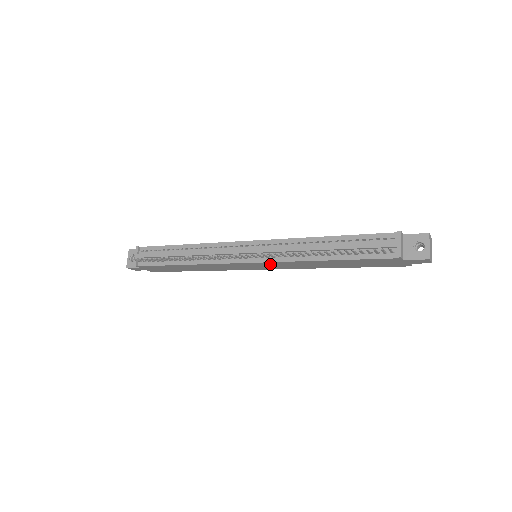
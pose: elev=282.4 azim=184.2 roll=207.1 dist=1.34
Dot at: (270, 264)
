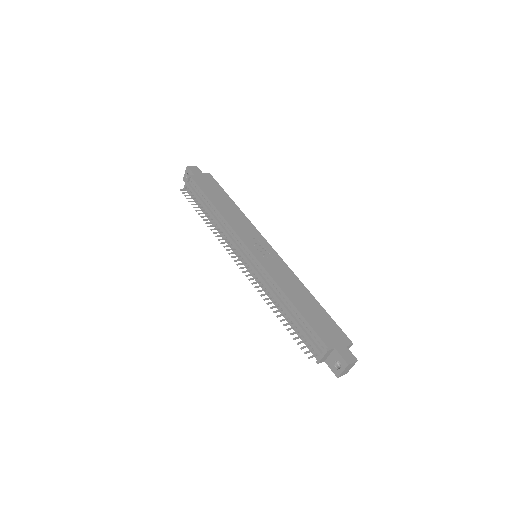
Dot at: occluded
